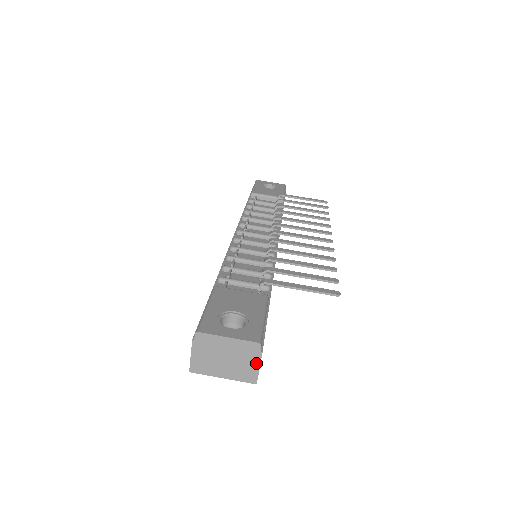
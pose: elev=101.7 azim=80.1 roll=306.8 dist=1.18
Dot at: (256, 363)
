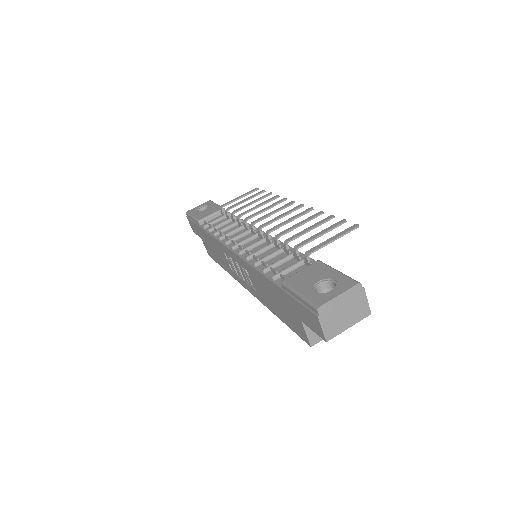
Dot at: (364, 299)
